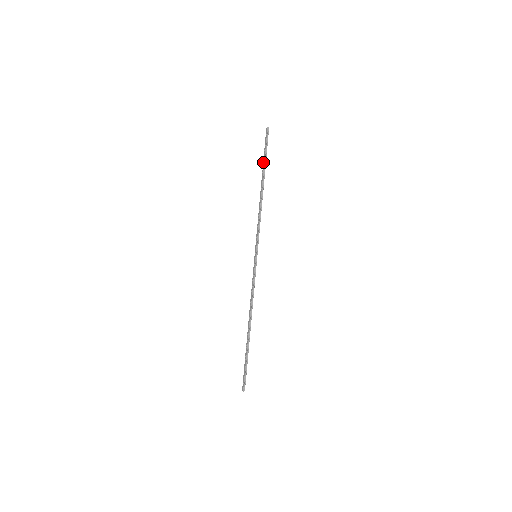
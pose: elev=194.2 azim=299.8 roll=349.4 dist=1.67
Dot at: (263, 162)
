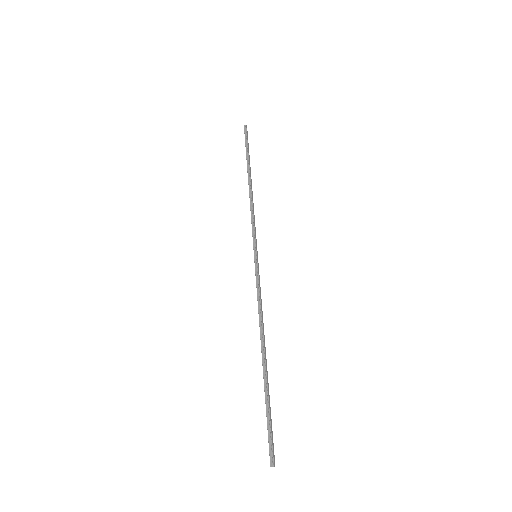
Dot at: (246, 158)
